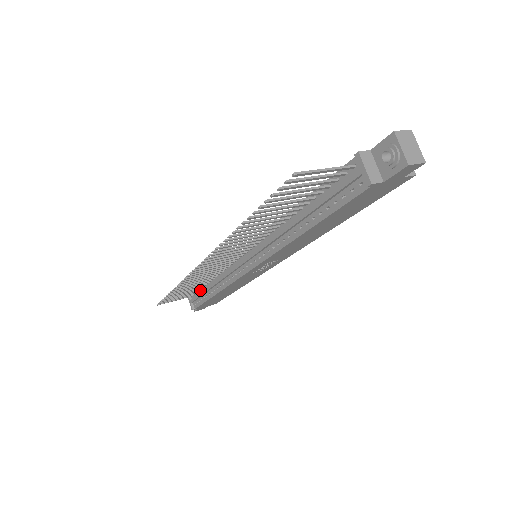
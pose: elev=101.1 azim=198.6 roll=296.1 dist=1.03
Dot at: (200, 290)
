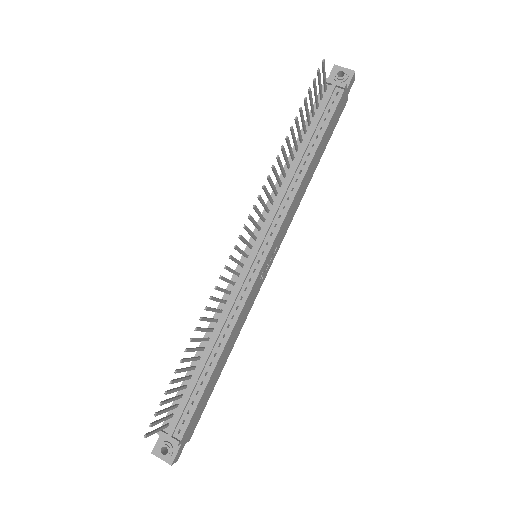
Dot at: (184, 392)
